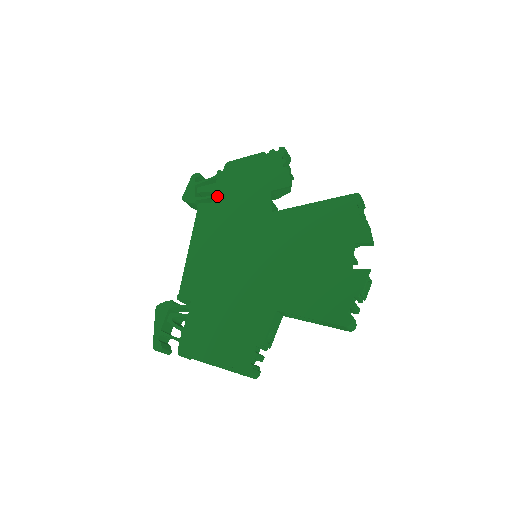
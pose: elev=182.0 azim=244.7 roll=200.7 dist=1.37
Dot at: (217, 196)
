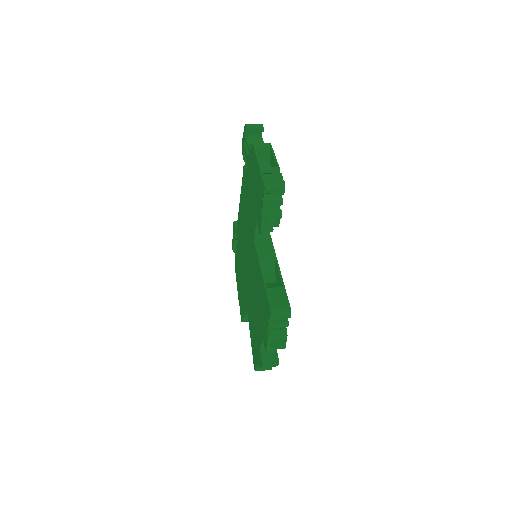
Dot at: (247, 174)
